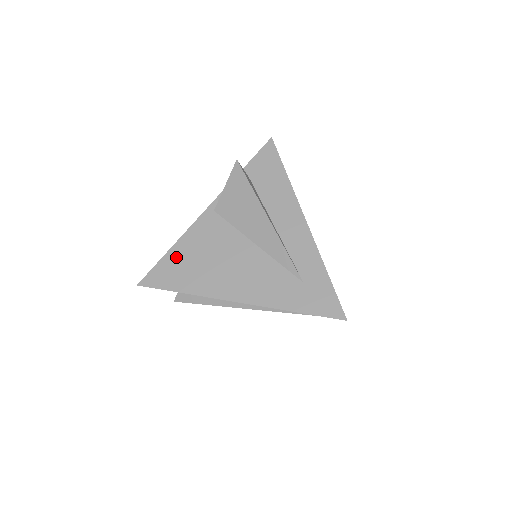
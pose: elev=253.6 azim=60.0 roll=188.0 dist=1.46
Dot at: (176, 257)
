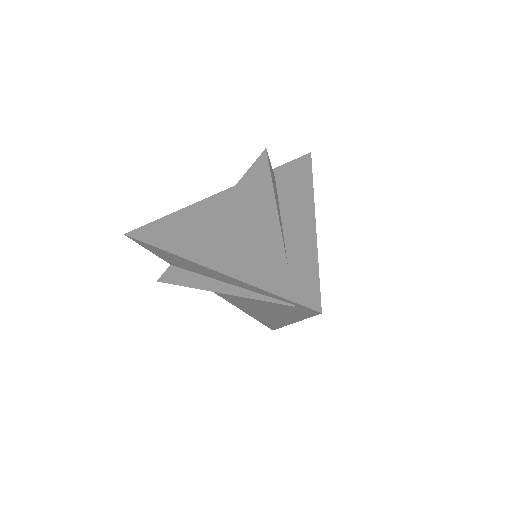
Dot at: (173, 220)
